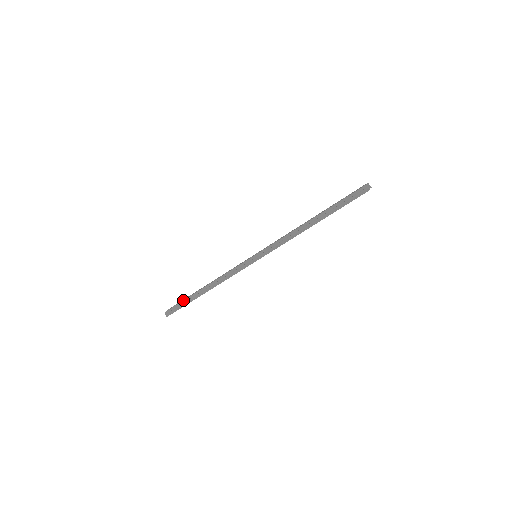
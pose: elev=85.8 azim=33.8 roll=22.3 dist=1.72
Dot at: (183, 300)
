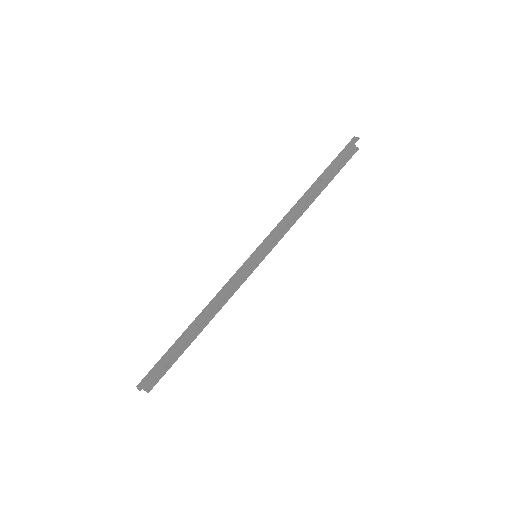
Dot at: occluded
